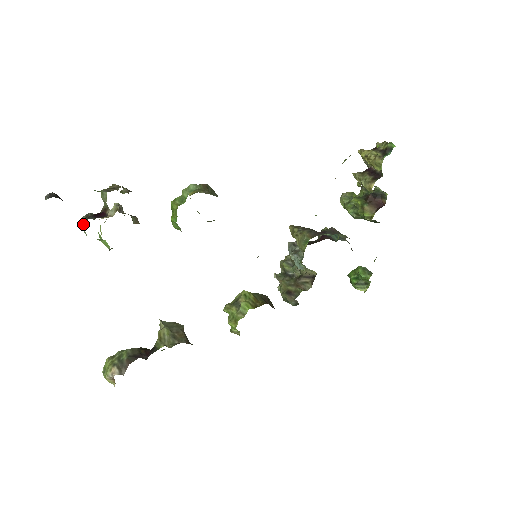
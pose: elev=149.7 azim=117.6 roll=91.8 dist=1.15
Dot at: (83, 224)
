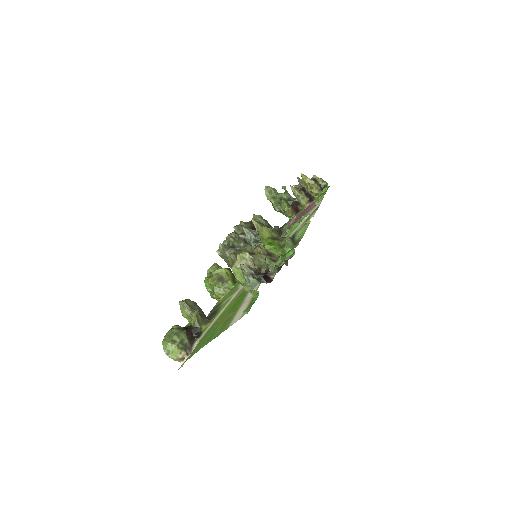
Dot at: (252, 283)
